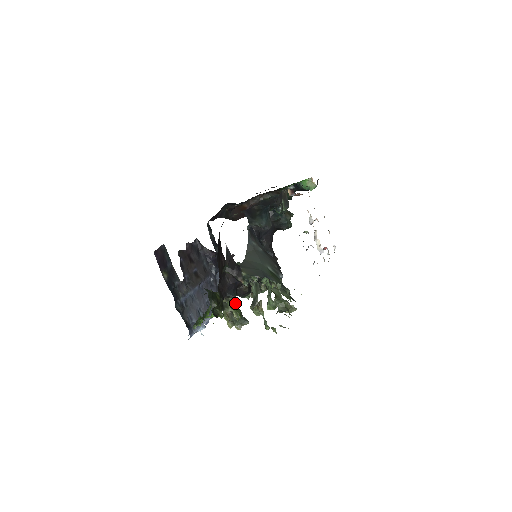
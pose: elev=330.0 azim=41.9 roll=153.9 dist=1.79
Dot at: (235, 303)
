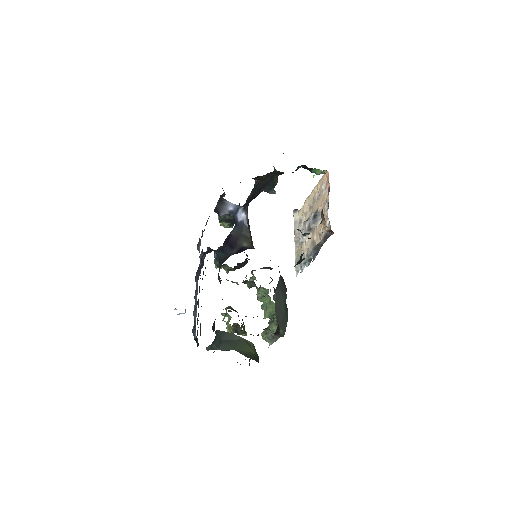
Dot at: (238, 315)
